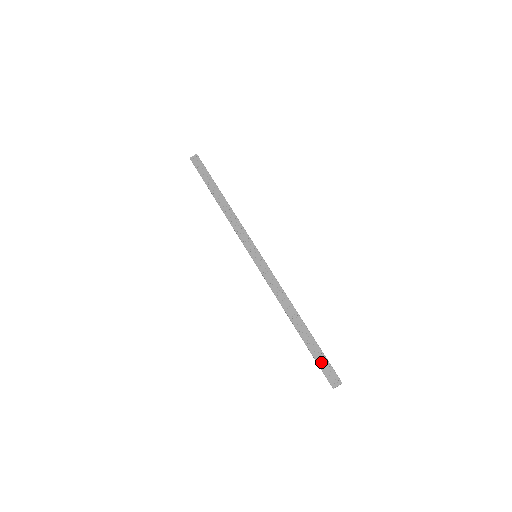
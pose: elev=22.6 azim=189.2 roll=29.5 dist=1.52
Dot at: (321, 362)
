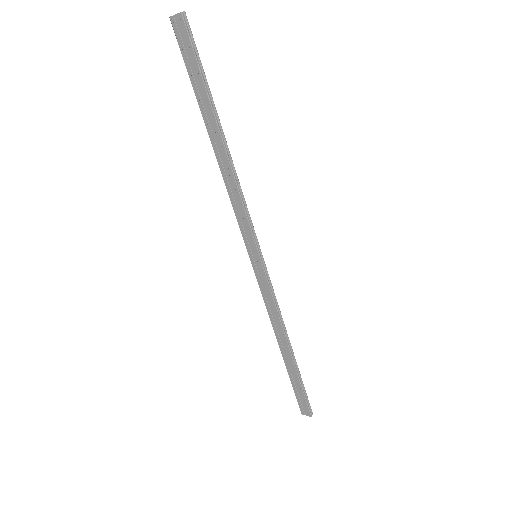
Dot at: (297, 393)
